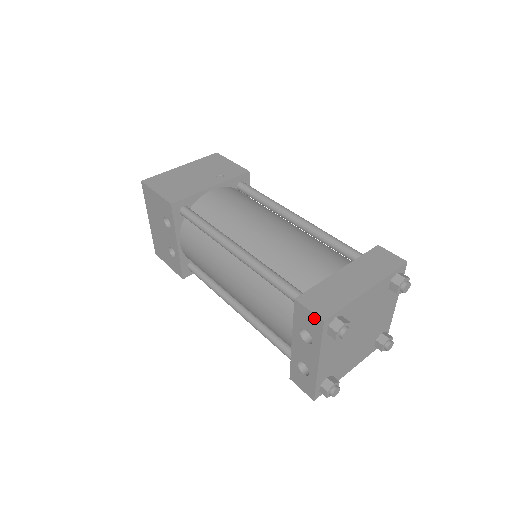
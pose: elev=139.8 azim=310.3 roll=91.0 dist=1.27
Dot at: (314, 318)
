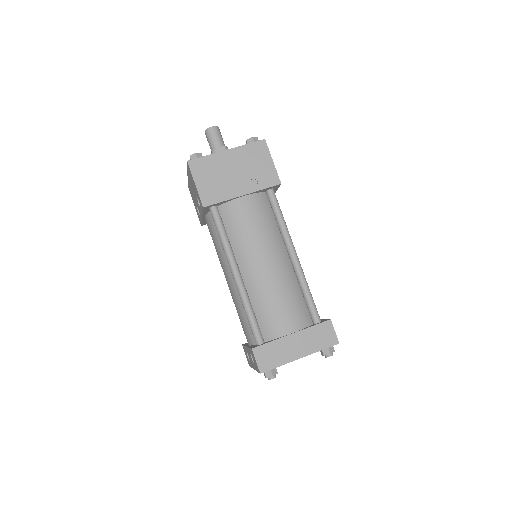
Dot at: (257, 366)
